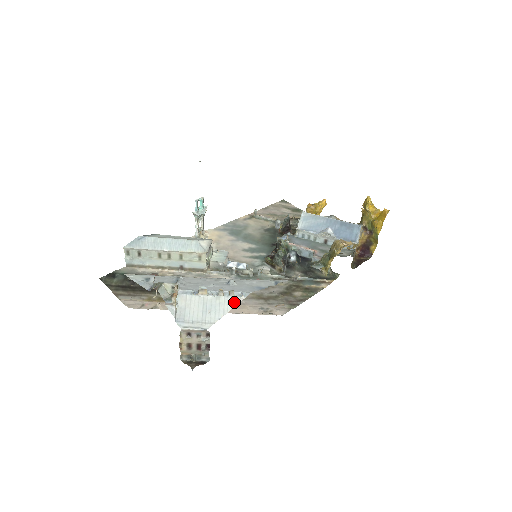
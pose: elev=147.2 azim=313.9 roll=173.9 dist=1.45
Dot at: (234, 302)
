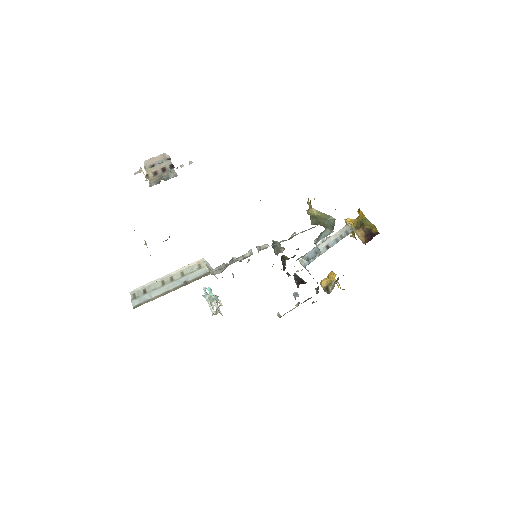
Dot at: occluded
